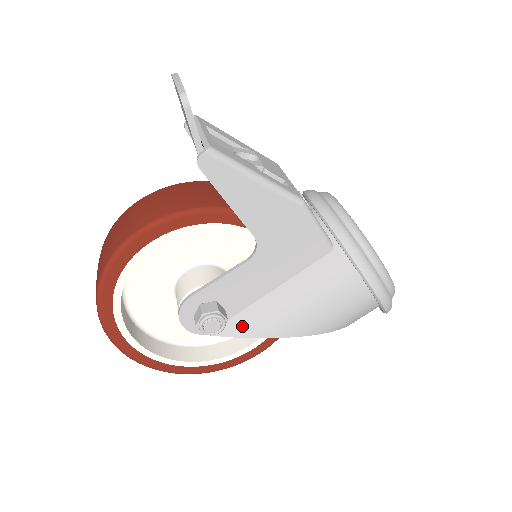
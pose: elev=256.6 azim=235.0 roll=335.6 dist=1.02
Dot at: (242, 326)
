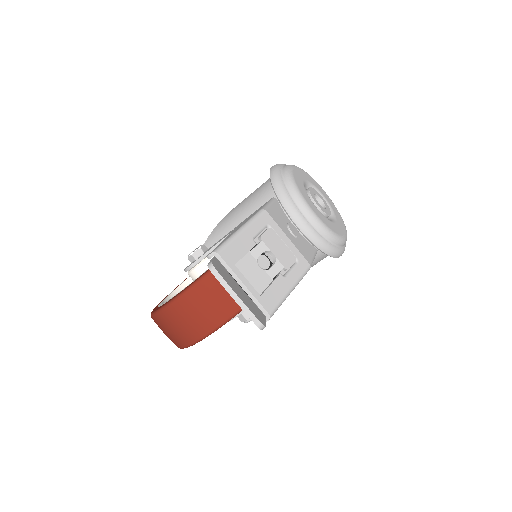
Dot at: occluded
